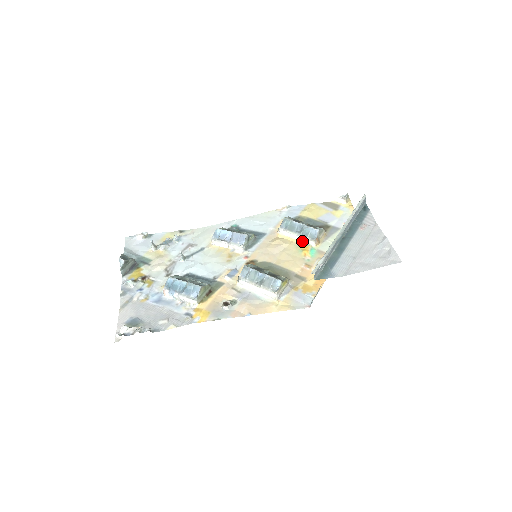
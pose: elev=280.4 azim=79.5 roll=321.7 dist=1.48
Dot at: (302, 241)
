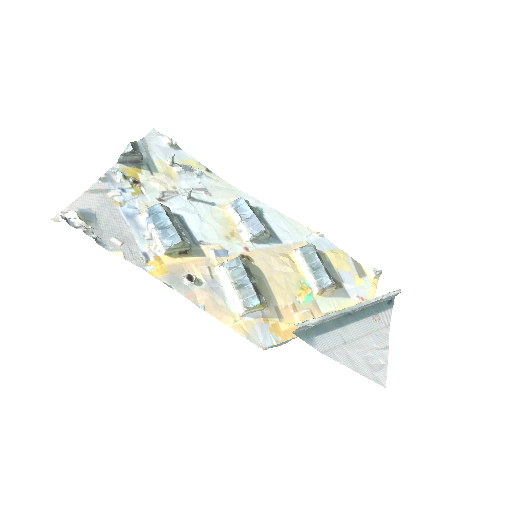
Dot at: (308, 279)
